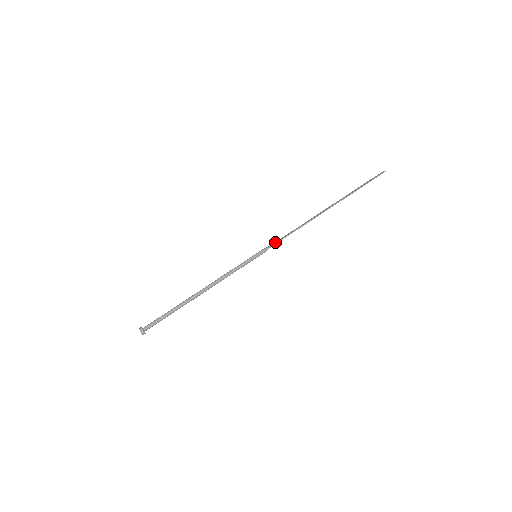
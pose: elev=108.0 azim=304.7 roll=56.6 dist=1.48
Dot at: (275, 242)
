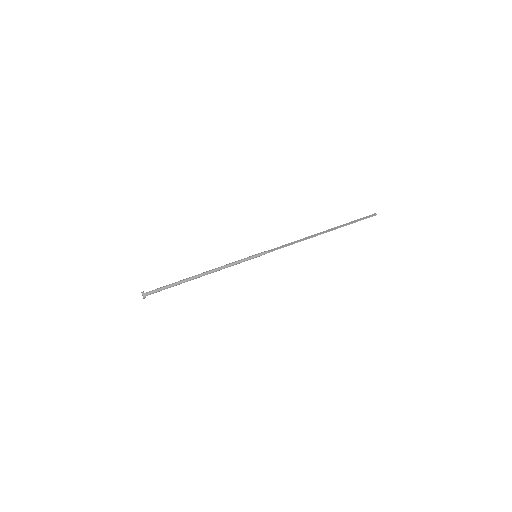
Dot at: (275, 248)
